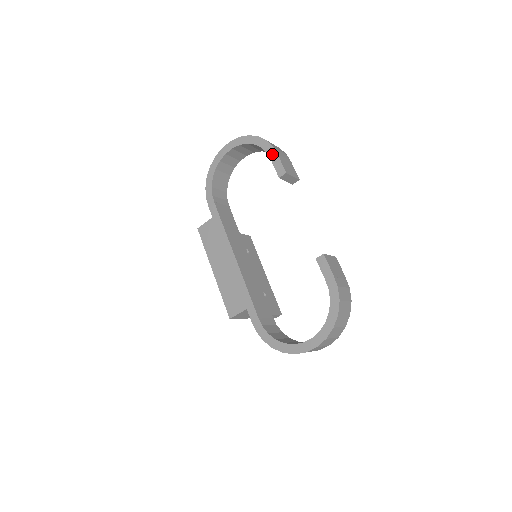
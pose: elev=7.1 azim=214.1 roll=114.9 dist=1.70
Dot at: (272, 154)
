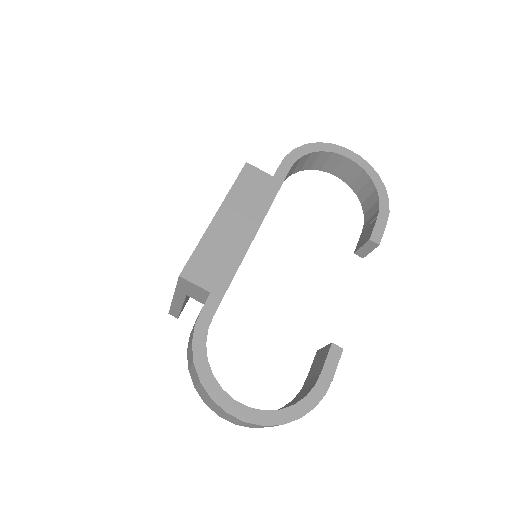
Dot at: (383, 216)
